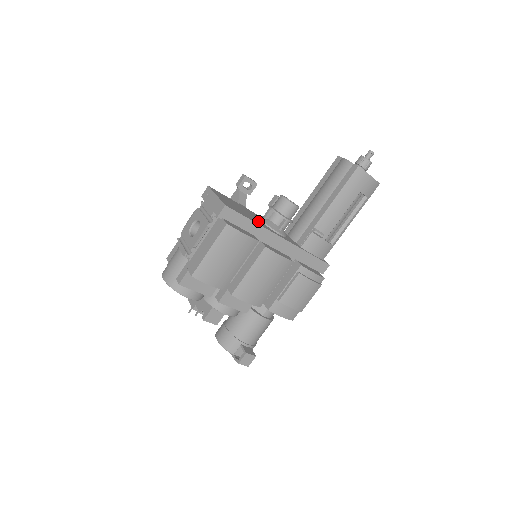
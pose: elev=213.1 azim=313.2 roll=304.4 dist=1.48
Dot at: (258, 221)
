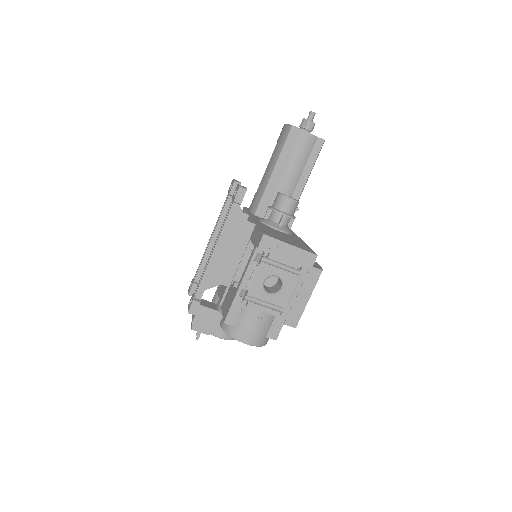
Dot at: (291, 237)
